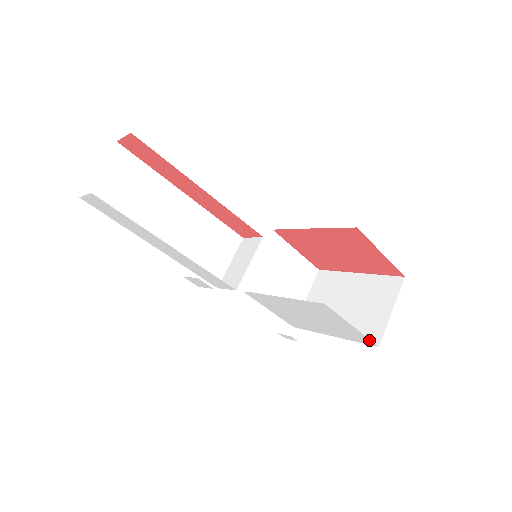
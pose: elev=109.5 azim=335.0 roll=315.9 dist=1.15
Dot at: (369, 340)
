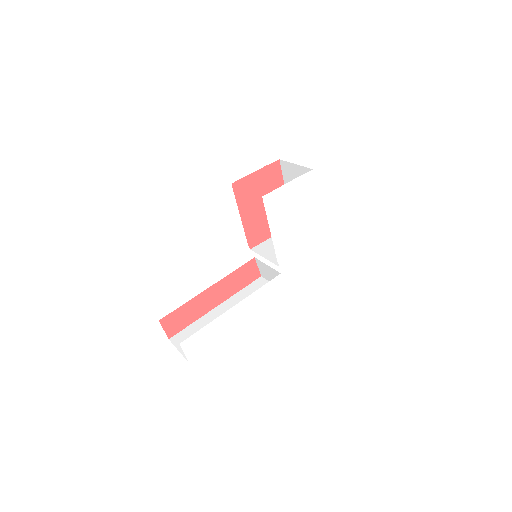
Dot at: (305, 175)
